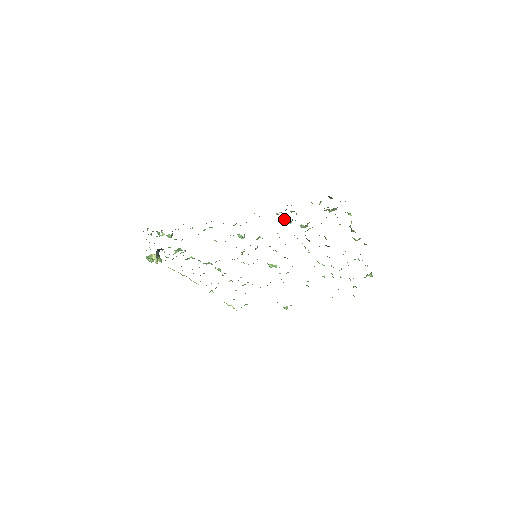
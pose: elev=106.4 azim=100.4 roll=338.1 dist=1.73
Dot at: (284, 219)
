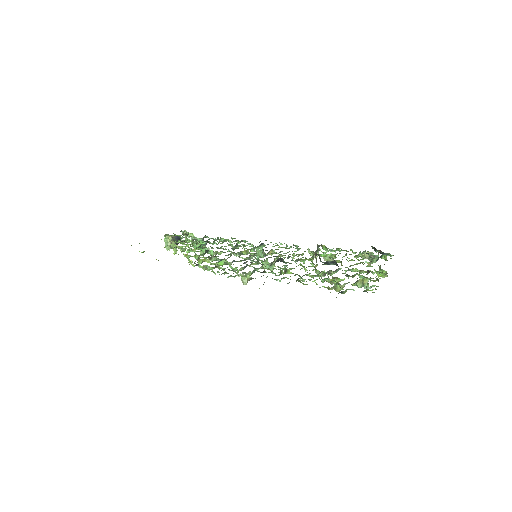
Dot at: (313, 254)
